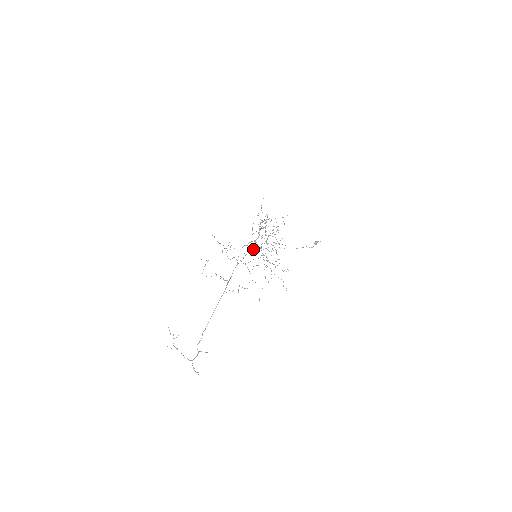
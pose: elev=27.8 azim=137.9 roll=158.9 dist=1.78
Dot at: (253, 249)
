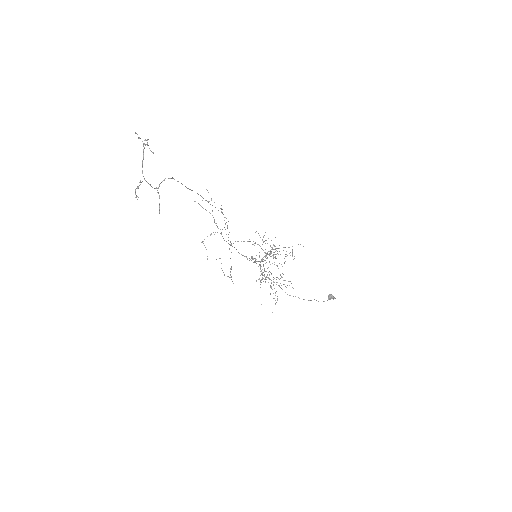
Dot at: occluded
